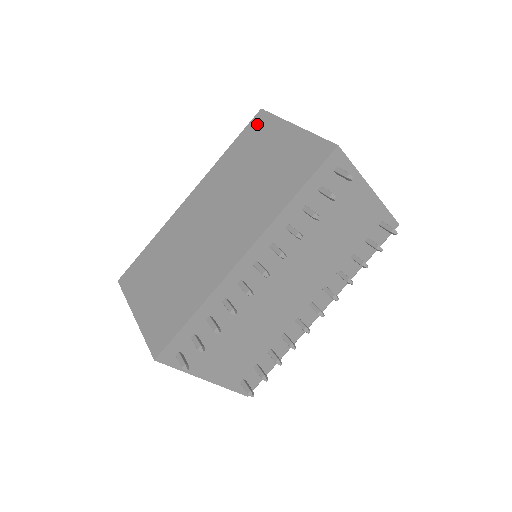
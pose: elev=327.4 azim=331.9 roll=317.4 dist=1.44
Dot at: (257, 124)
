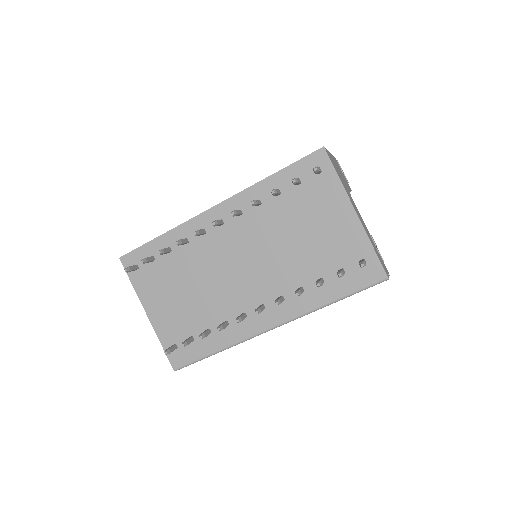
Dot at: occluded
